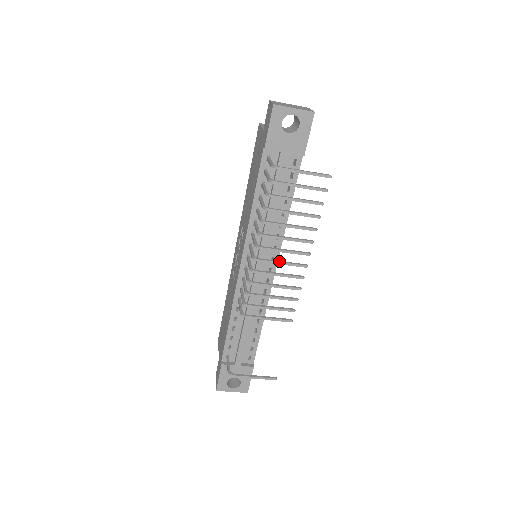
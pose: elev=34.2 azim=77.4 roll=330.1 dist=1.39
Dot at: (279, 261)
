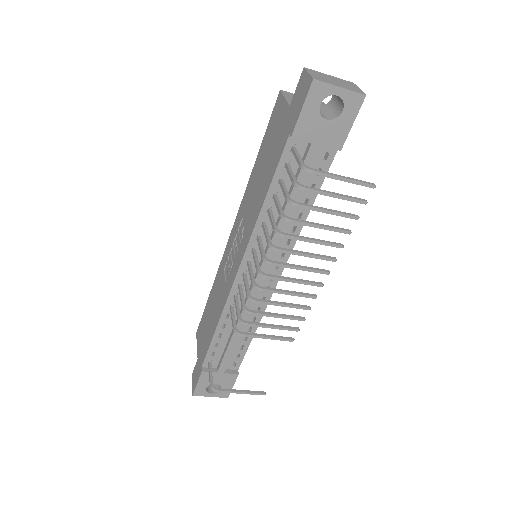
Dot at: (290, 278)
